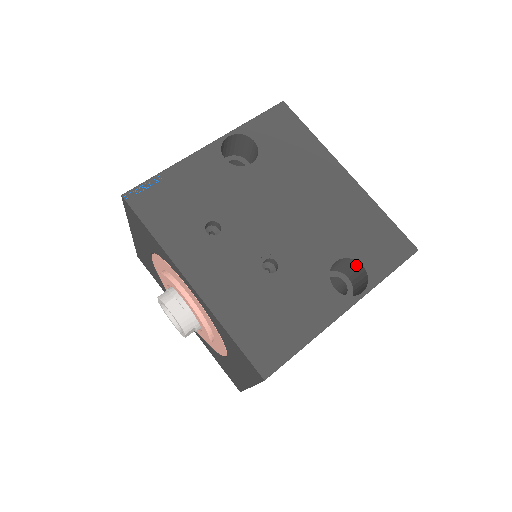
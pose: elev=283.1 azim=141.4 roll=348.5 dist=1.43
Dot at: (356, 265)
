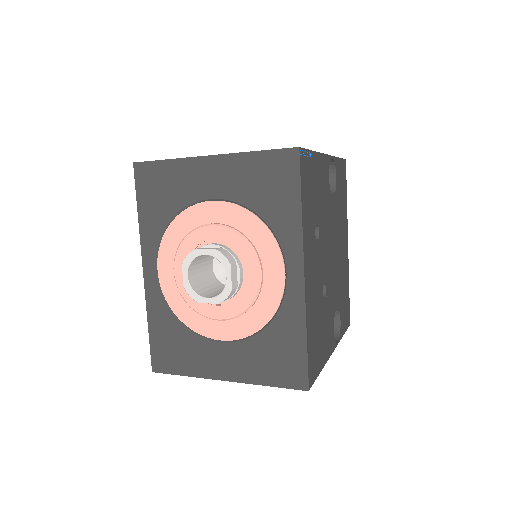
Dot at: (334, 317)
